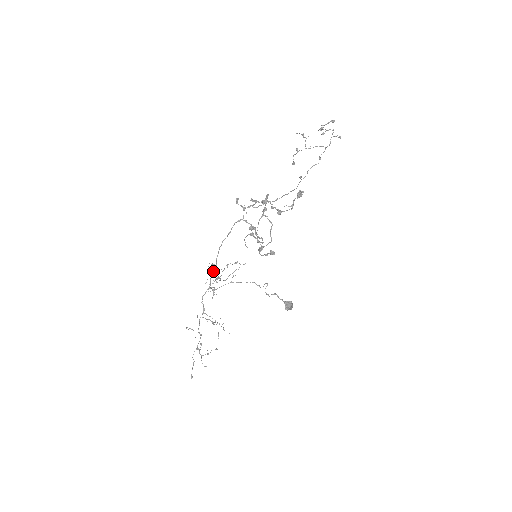
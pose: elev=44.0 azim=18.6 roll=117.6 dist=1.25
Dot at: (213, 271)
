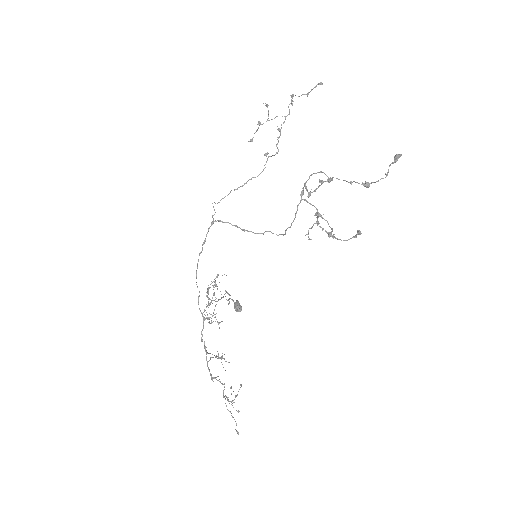
Dot at: (206, 295)
